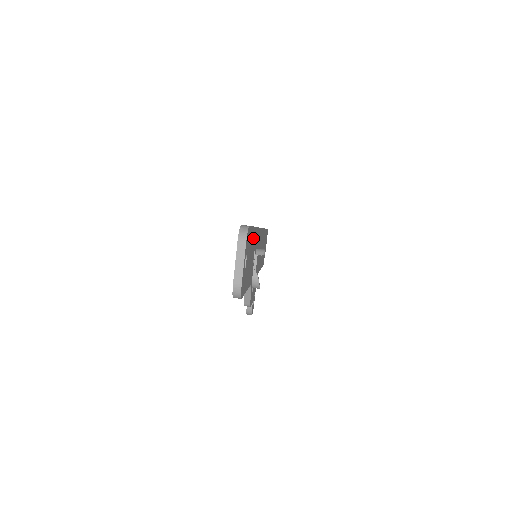
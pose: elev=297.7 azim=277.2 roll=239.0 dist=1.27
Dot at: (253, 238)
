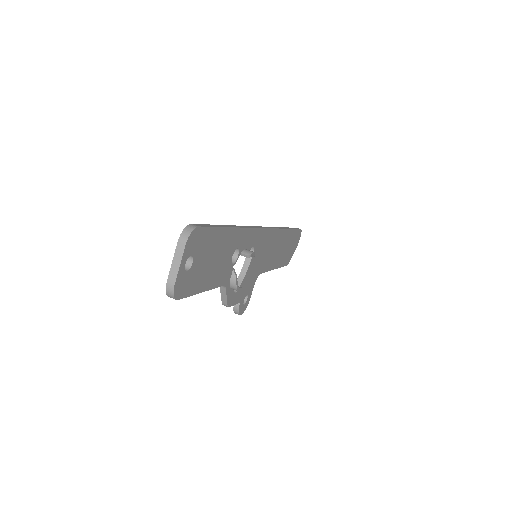
Dot at: (225, 239)
